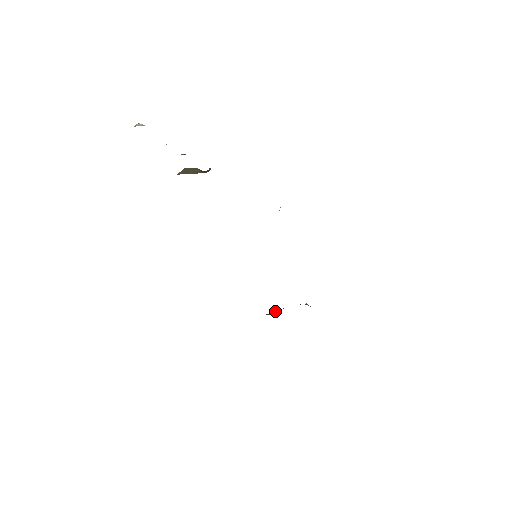
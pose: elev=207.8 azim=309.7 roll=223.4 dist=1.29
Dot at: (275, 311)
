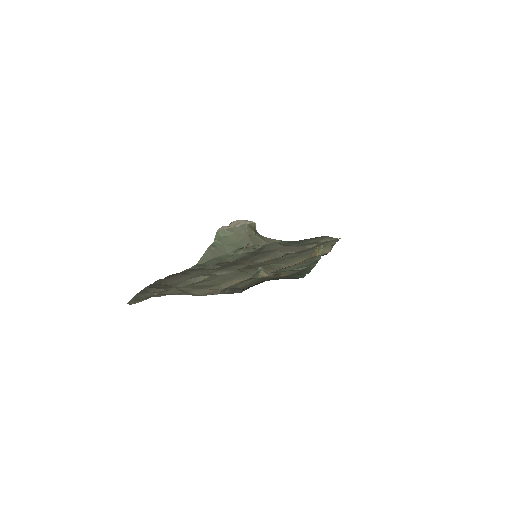
Dot at: (225, 231)
